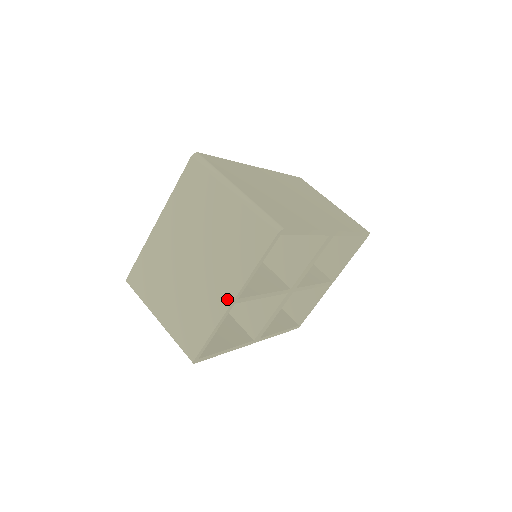
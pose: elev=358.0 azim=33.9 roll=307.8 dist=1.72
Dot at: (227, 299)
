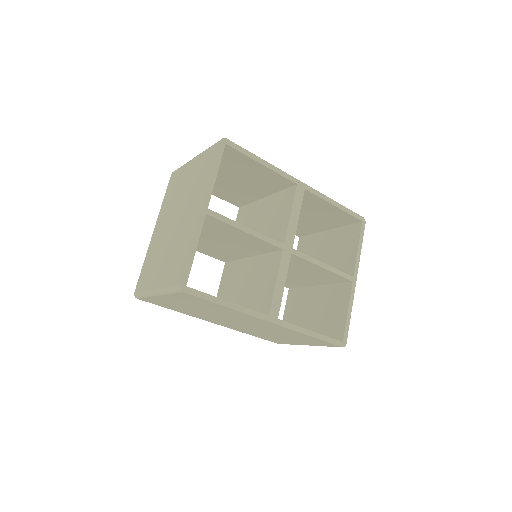
Dot at: (198, 212)
